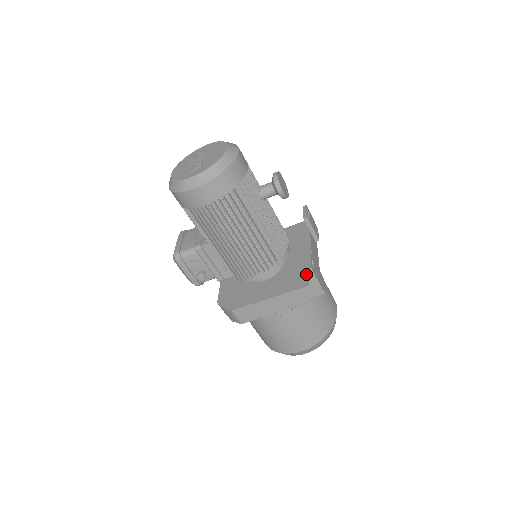
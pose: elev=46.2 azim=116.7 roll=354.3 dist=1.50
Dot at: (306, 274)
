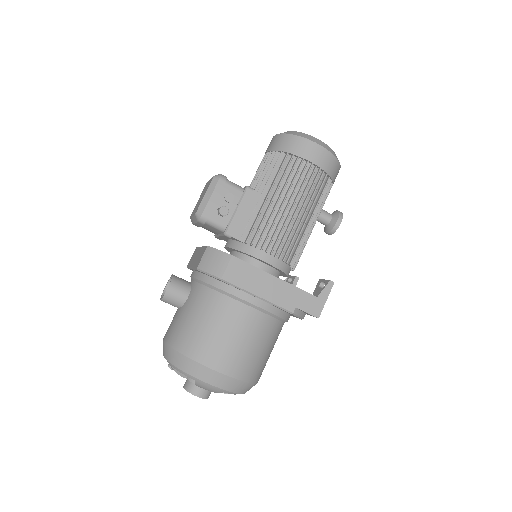
Dot at: occluded
